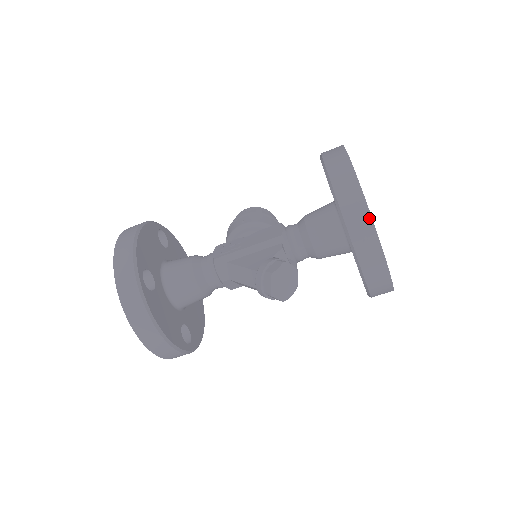
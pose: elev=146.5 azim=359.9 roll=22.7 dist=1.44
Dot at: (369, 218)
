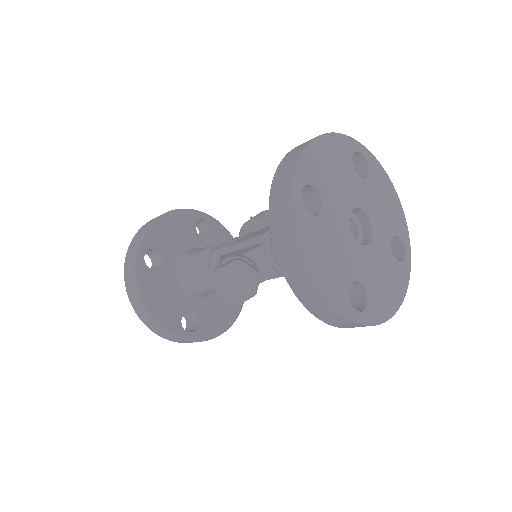
Dot at: (290, 216)
